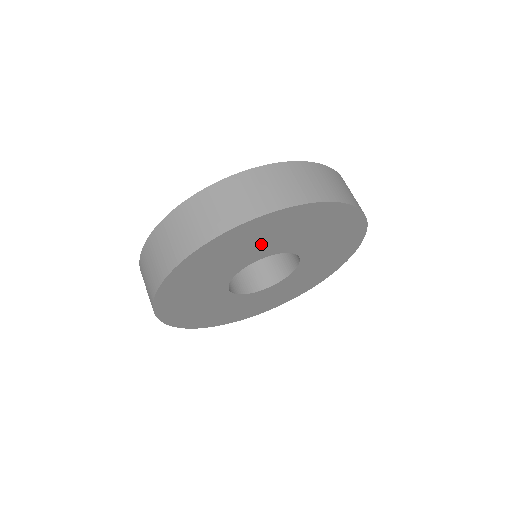
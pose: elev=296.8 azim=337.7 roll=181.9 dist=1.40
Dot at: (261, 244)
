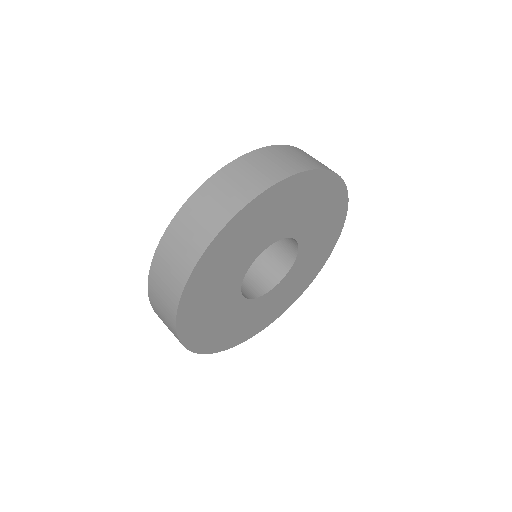
Dot at: (255, 237)
